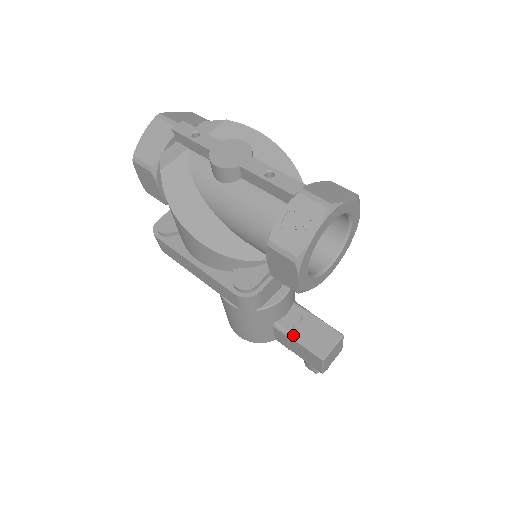
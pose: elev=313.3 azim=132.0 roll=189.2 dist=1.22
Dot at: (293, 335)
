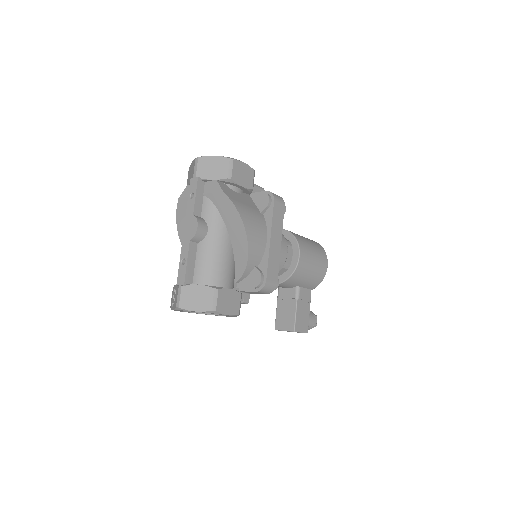
Dot at: (278, 302)
